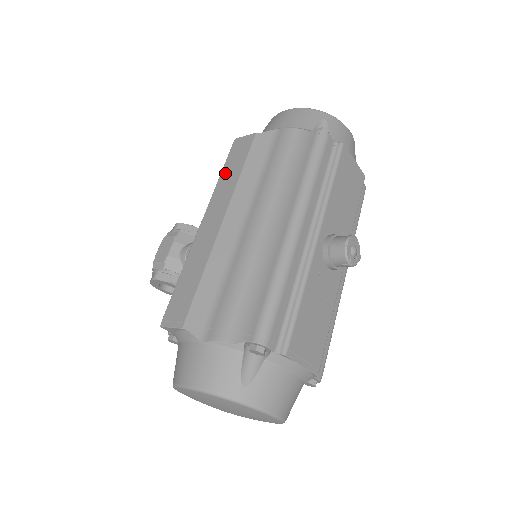
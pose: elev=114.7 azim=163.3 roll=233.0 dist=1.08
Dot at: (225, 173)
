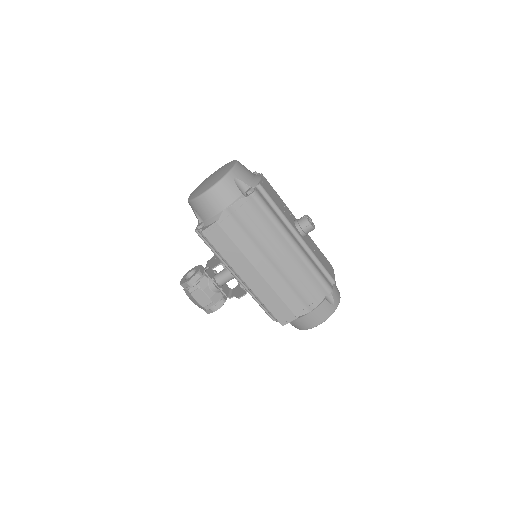
Dot at: (224, 253)
